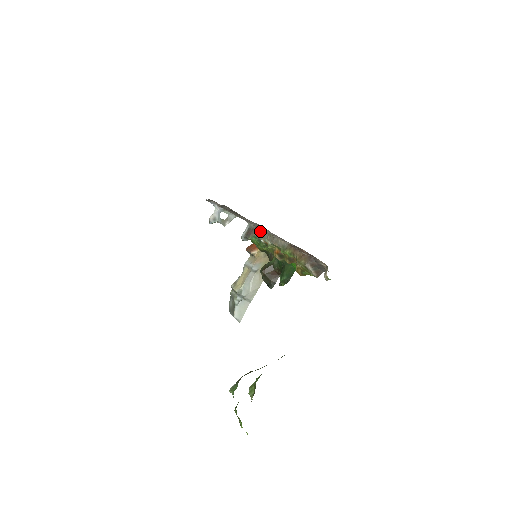
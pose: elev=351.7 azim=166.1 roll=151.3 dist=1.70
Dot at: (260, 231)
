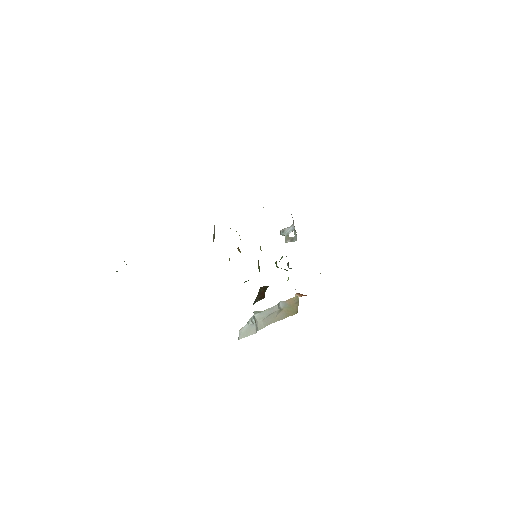
Dot at: occluded
